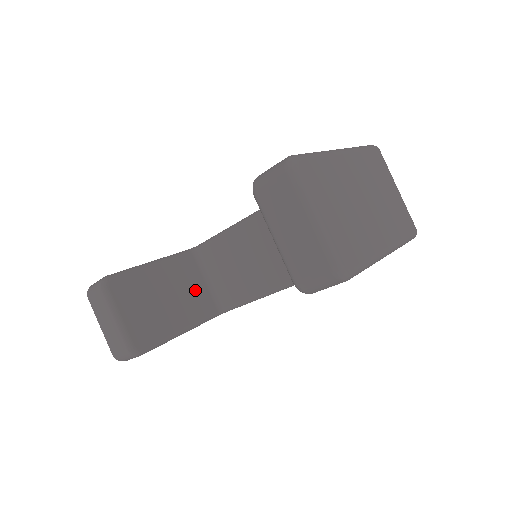
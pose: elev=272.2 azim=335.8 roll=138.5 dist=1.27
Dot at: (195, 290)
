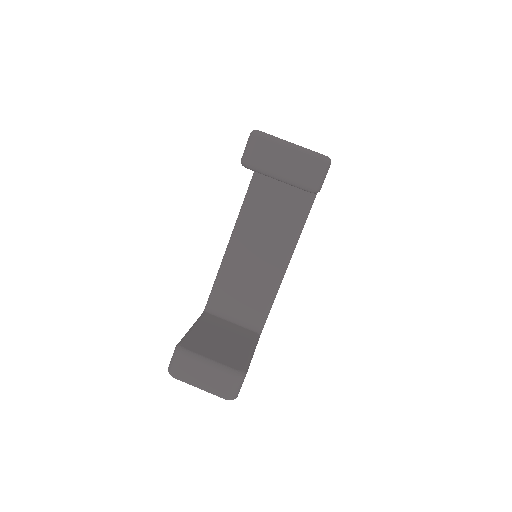
Dot at: (232, 329)
